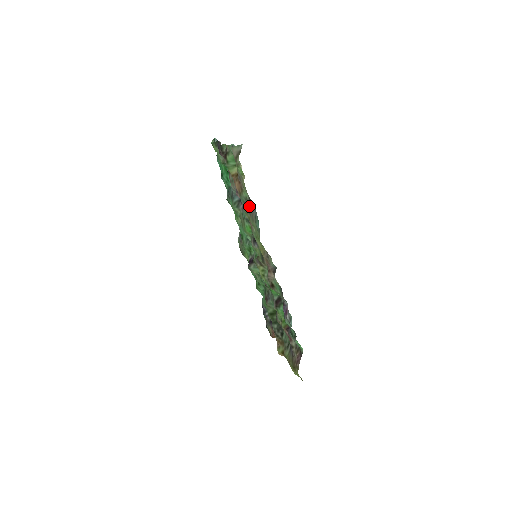
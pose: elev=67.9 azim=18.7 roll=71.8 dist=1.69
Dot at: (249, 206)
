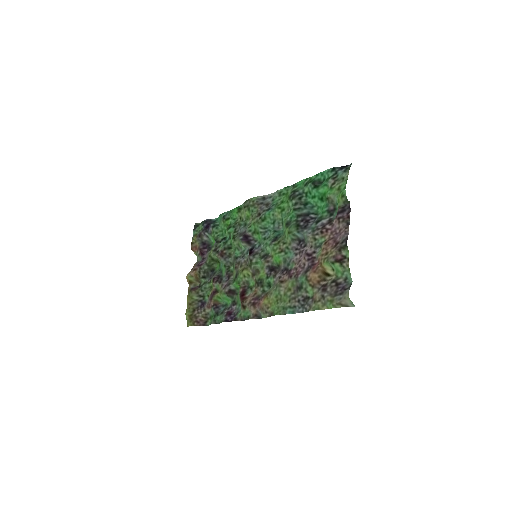
Dot at: (301, 293)
